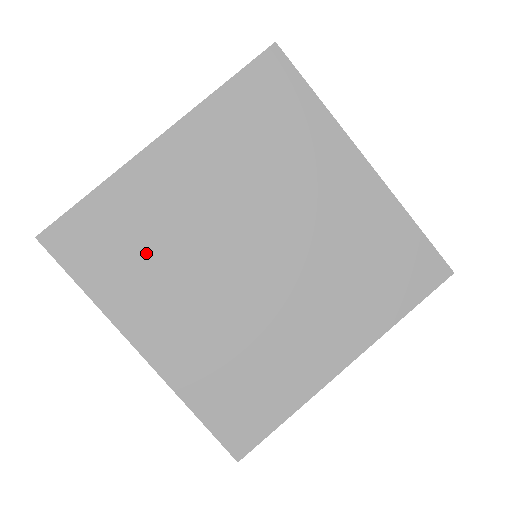
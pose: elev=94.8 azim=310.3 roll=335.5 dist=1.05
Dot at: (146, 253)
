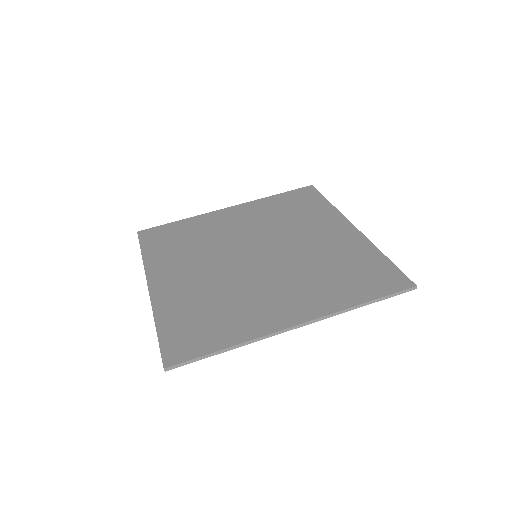
Dot at: (189, 244)
